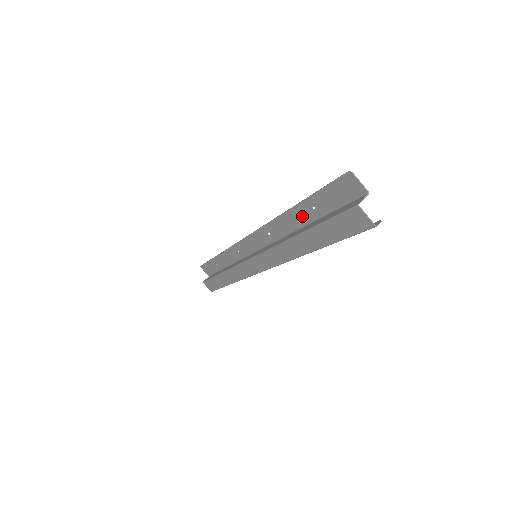
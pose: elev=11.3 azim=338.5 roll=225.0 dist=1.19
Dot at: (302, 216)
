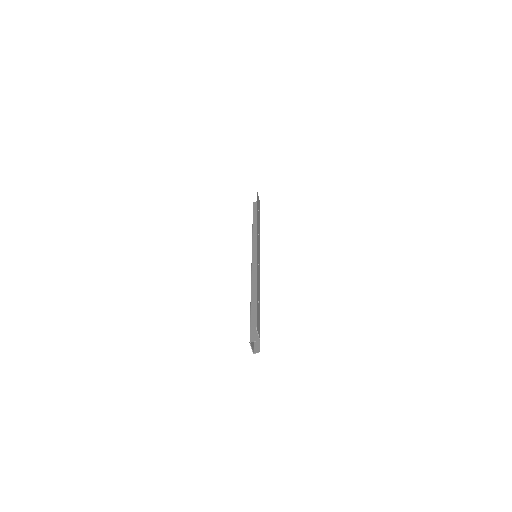
Dot at: (258, 293)
